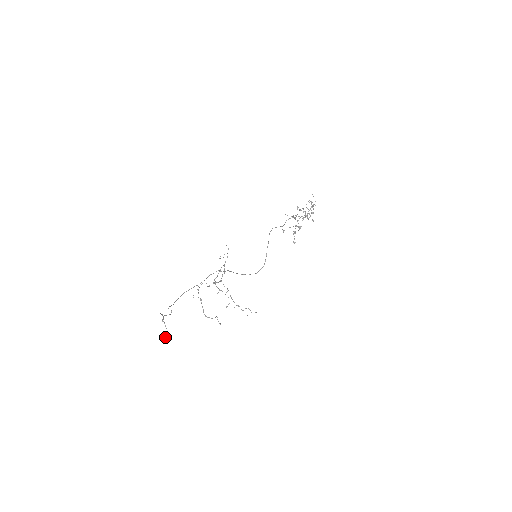
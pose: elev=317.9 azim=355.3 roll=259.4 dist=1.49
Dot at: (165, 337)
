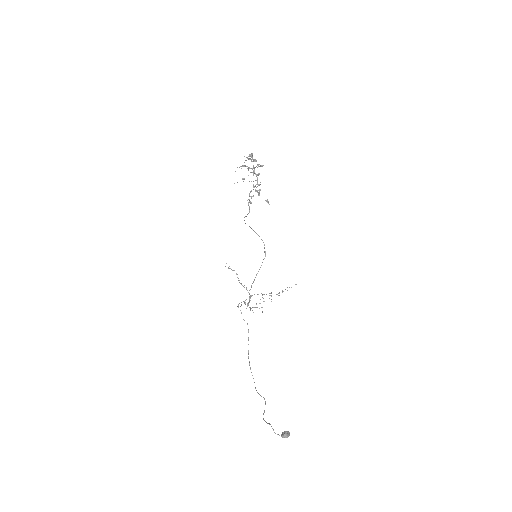
Dot at: (286, 437)
